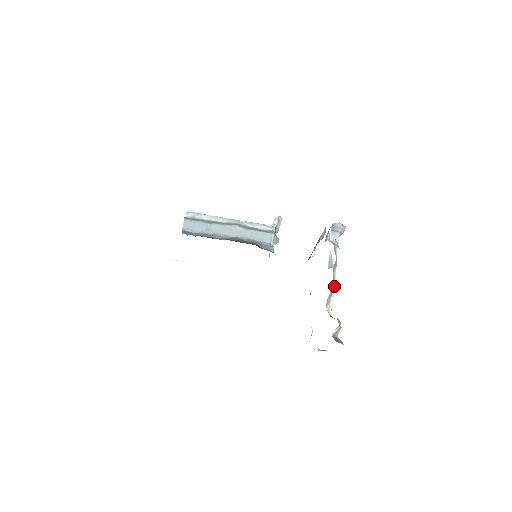
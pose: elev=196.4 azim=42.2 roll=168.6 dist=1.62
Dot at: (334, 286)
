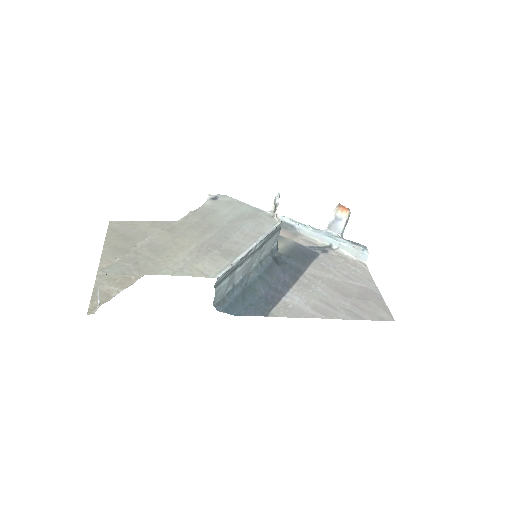
Dot at: occluded
